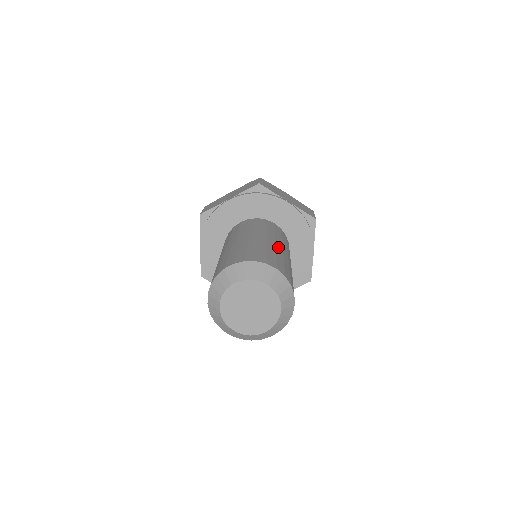
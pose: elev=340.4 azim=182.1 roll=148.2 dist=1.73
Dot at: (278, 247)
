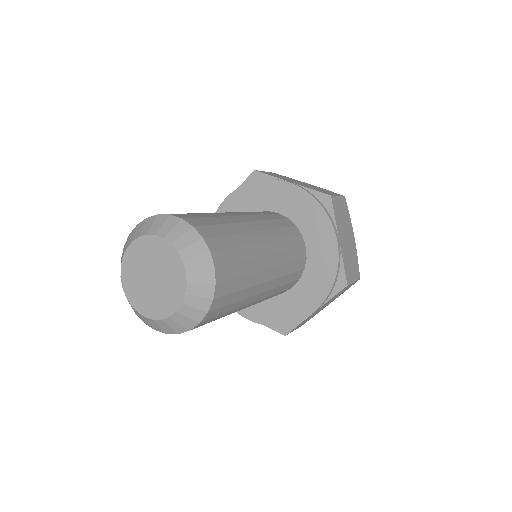
Dot at: (238, 218)
